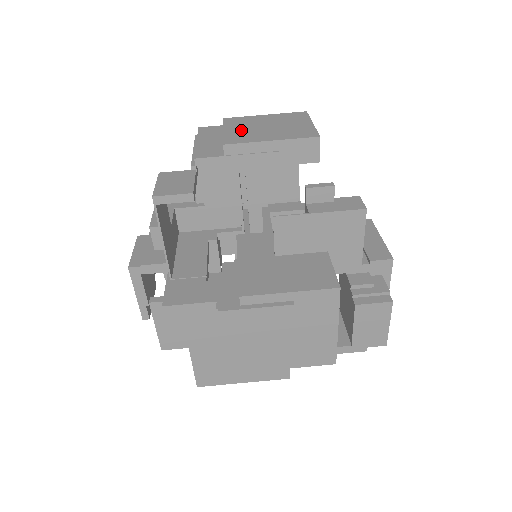
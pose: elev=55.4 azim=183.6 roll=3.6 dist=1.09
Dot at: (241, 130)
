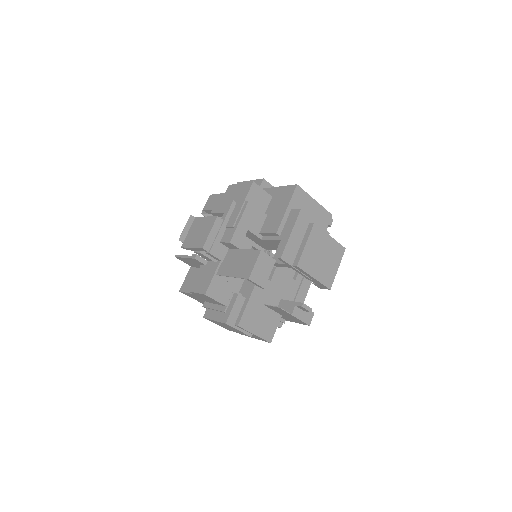
Dot at: (312, 252)
